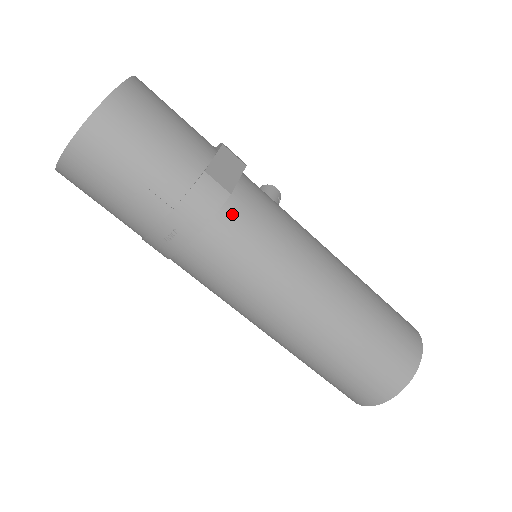
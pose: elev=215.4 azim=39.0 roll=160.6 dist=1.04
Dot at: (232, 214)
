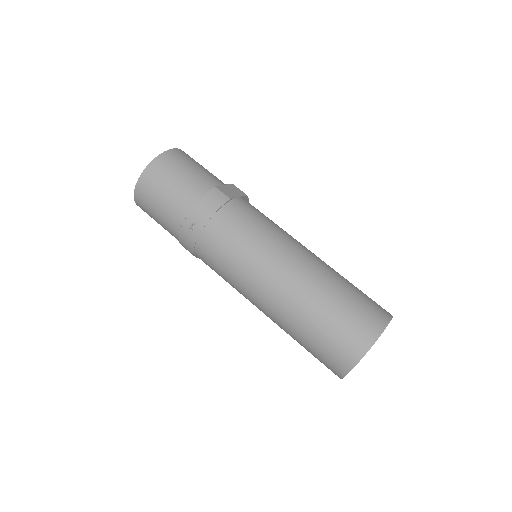
Dot at: (231, 210)
